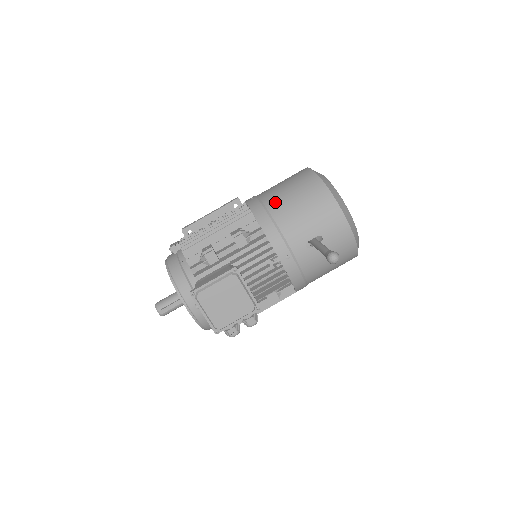
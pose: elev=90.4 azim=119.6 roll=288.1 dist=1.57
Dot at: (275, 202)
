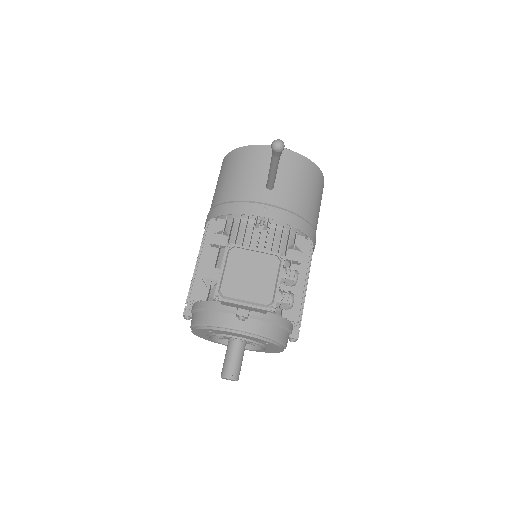
Dot at: (218, 196)
